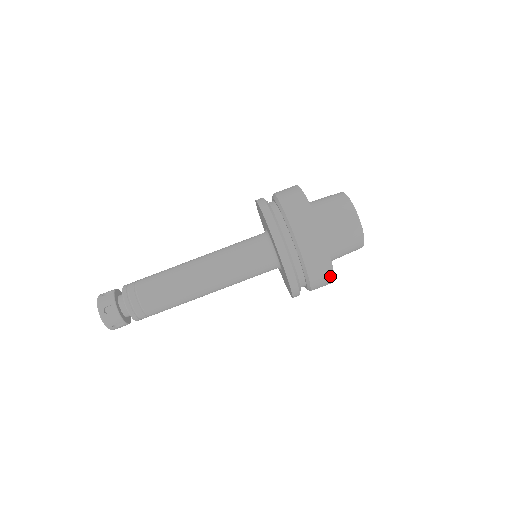
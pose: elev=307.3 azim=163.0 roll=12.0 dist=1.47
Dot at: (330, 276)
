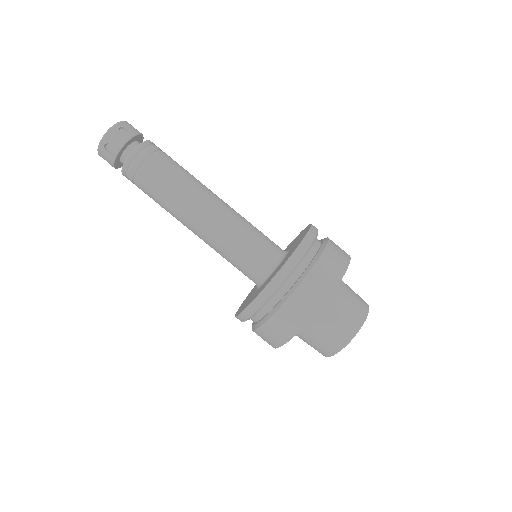
Dot at: (296, 328)
